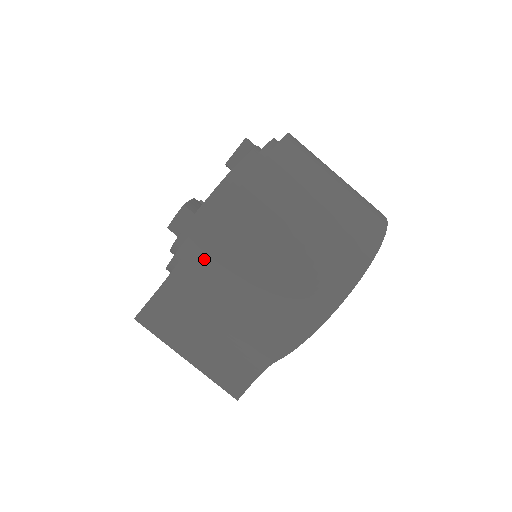
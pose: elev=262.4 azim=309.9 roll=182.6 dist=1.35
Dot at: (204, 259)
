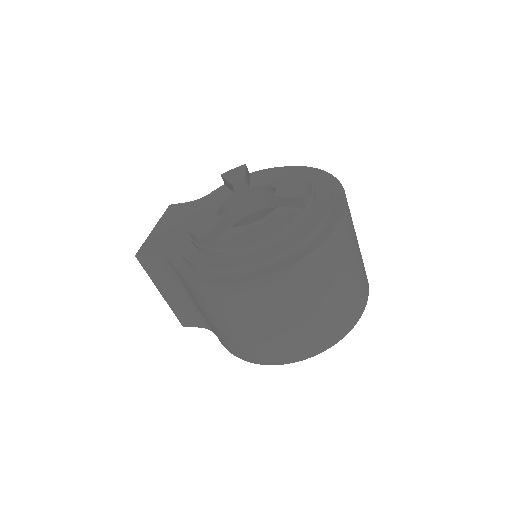
Dot at: (196, 289)
